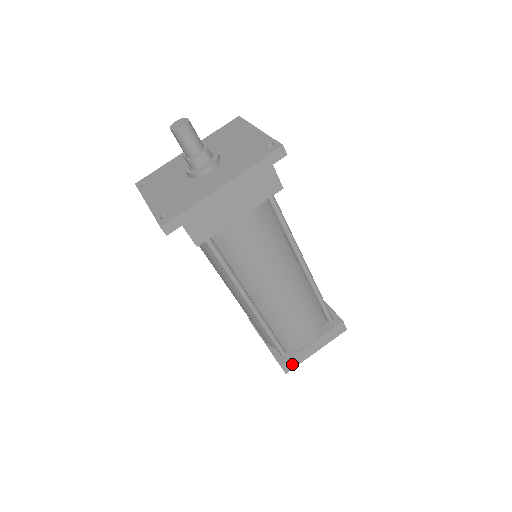
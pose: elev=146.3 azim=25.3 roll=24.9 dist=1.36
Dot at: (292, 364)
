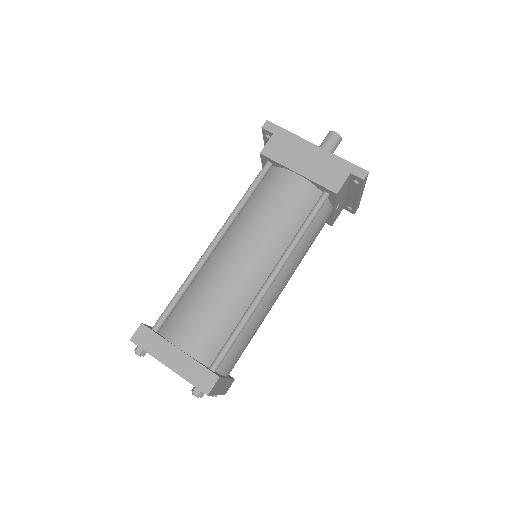
Dot at: (145, 340)
